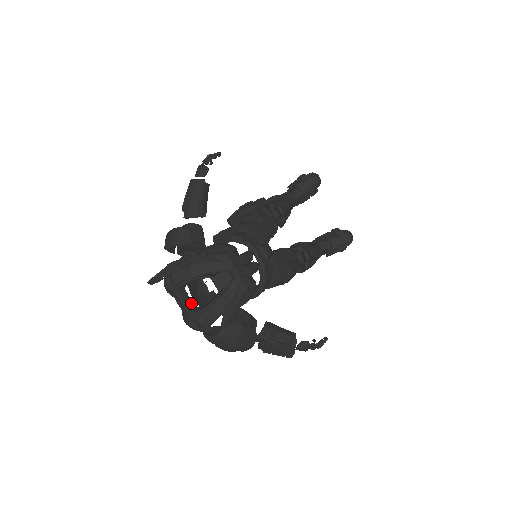
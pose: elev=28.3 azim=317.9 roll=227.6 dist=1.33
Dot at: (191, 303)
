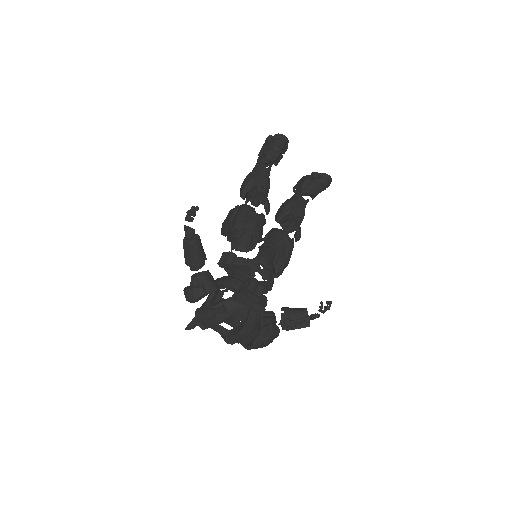
Dot at: (223, 329)
